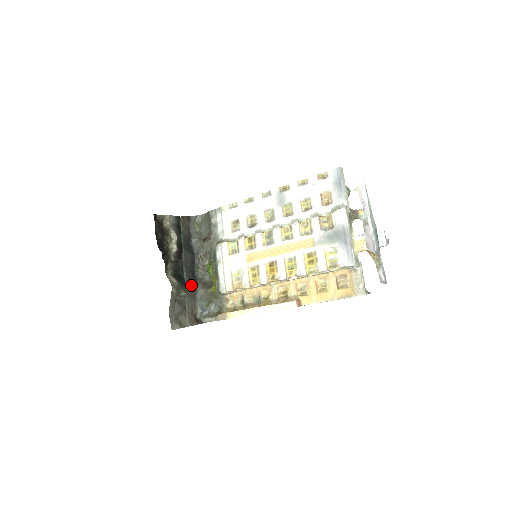
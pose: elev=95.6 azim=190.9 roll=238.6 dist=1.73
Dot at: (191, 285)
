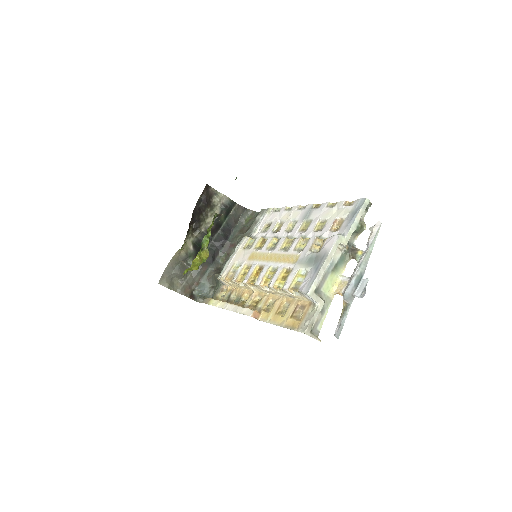
Dot at: (205, 262)
